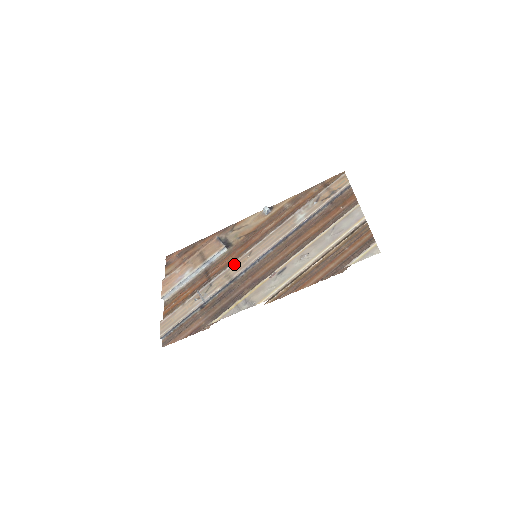
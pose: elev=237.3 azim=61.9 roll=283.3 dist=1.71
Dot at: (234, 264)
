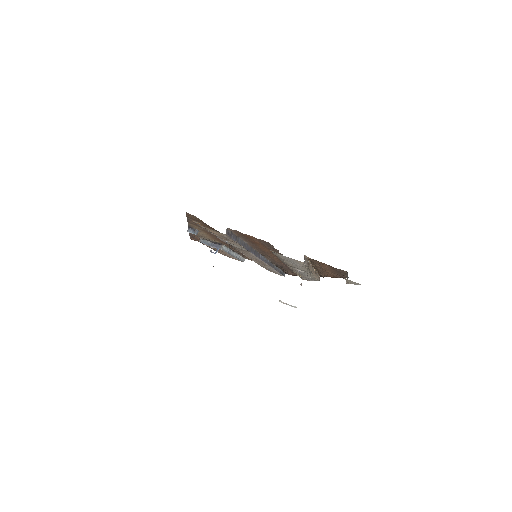
Dot at: occluded
